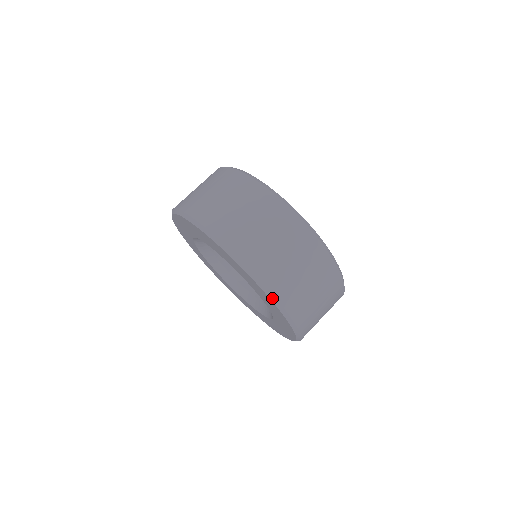
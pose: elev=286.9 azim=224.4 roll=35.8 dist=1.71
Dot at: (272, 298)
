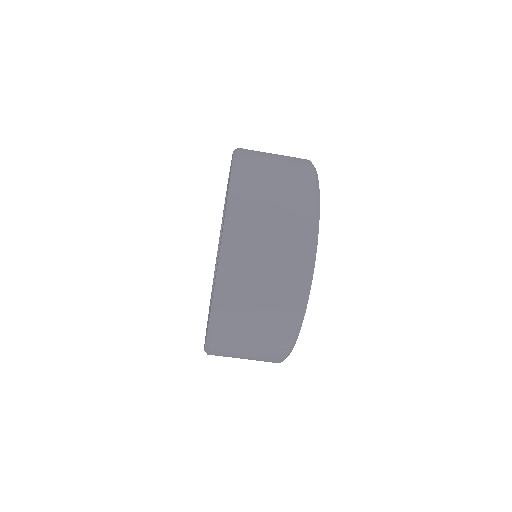
Dot at: (208, 339)
